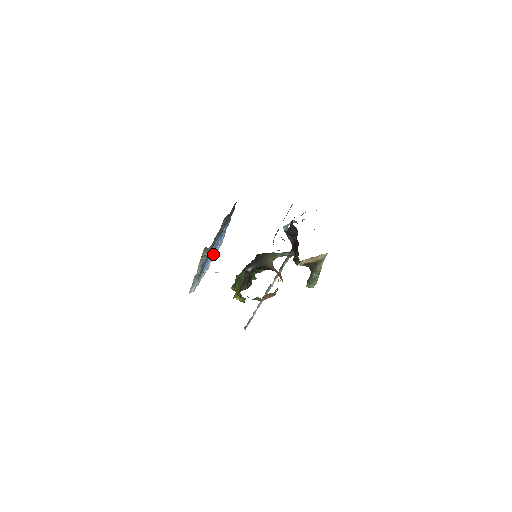
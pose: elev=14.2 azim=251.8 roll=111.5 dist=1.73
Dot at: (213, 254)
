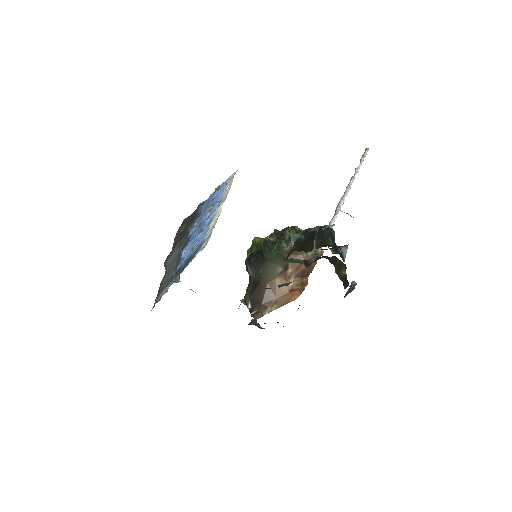
Dot at: (209, 221)
